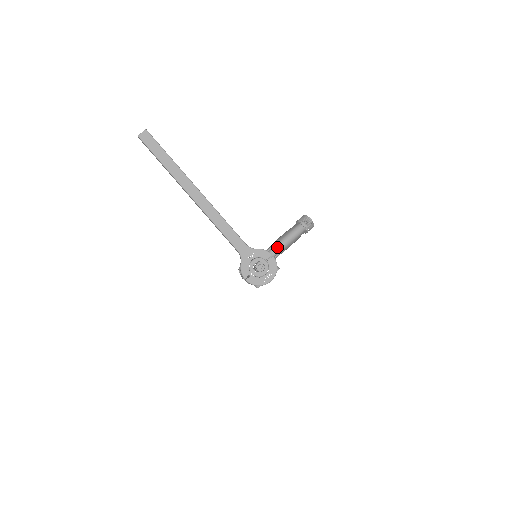
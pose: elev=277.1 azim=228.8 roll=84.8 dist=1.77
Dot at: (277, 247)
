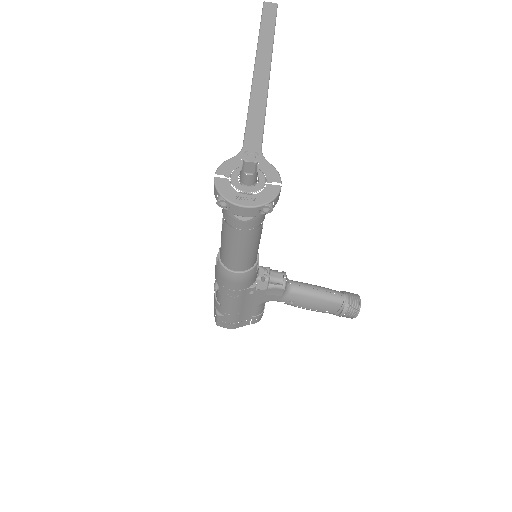
Dot at: (290, 282)
